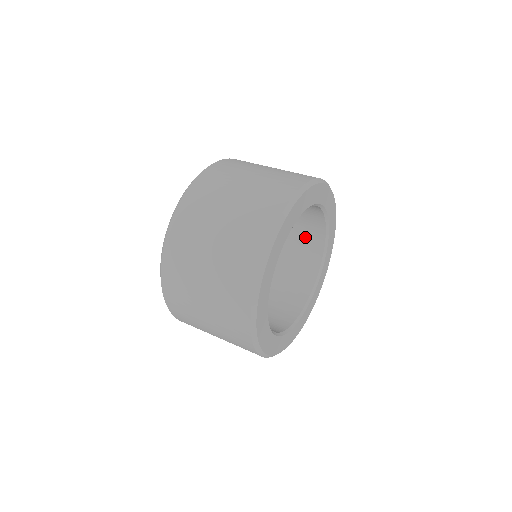
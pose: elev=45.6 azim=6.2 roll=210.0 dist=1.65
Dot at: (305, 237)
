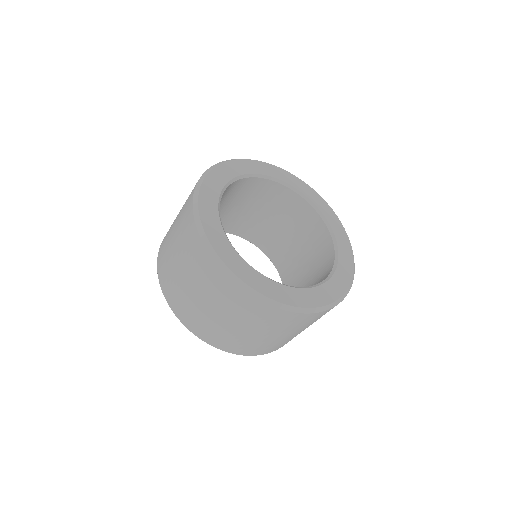
Dot at: (295, 215)
